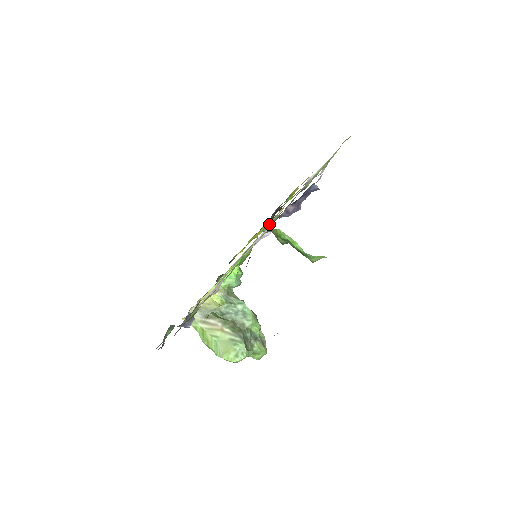
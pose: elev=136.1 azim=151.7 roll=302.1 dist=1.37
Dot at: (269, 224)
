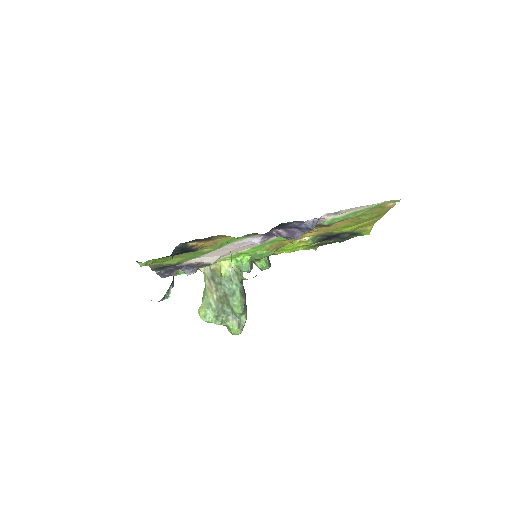
Dot at: (278, 237)
